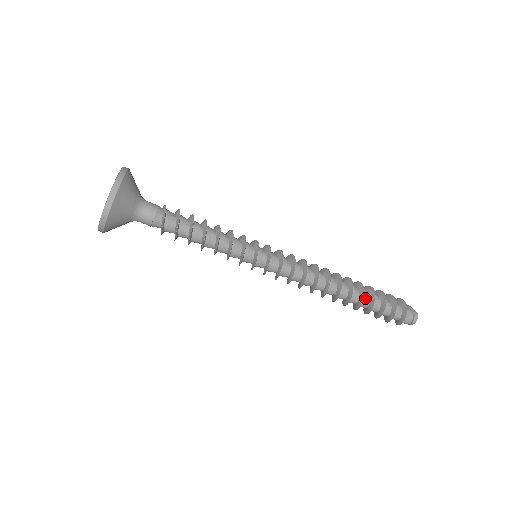
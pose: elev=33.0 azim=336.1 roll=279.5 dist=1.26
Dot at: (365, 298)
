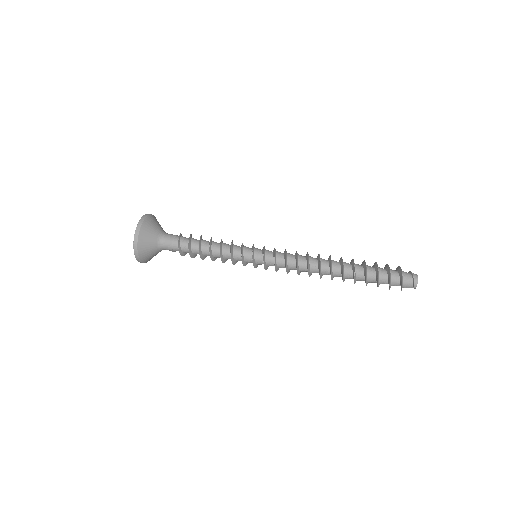
Dot at: (358, 271)
